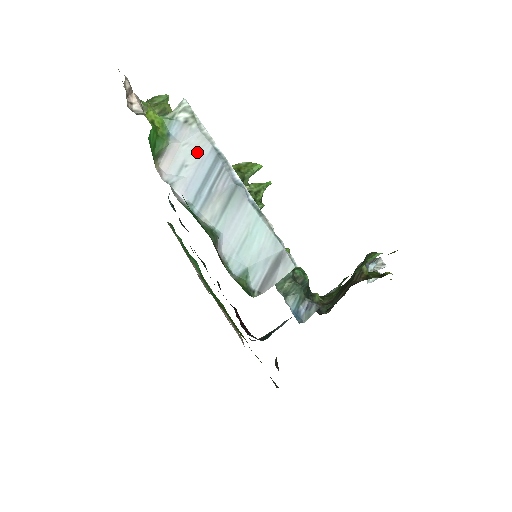
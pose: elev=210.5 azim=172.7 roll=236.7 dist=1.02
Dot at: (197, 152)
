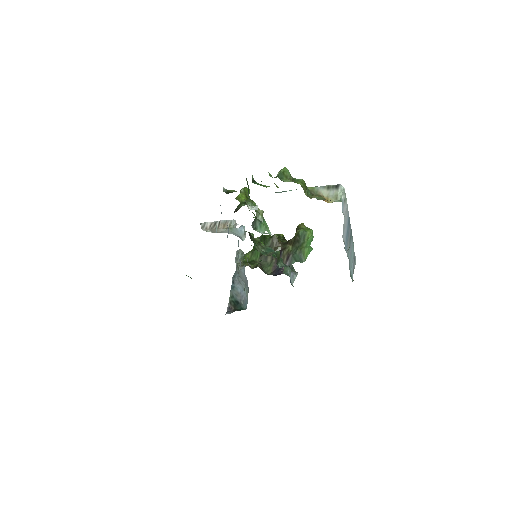
Dot at: (346, 218)
